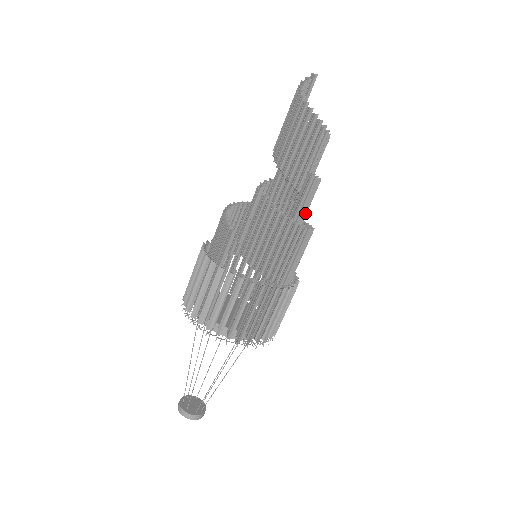
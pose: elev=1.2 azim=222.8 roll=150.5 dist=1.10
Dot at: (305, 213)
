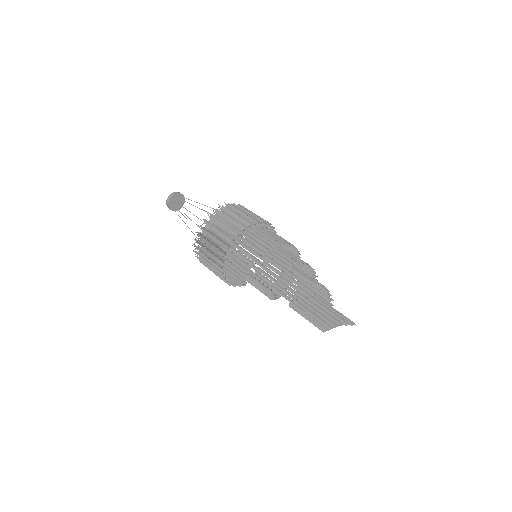
Dot at: (294, 286)
